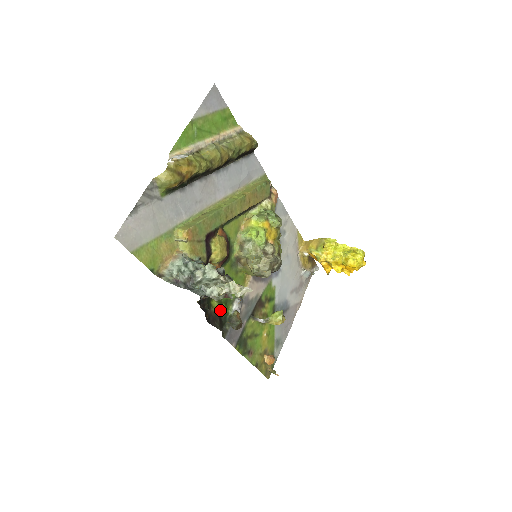
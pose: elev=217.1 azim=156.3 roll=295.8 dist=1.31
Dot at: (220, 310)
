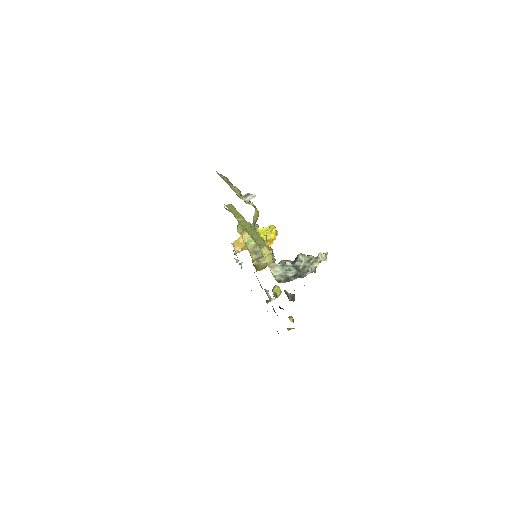
Dot at: occluded
